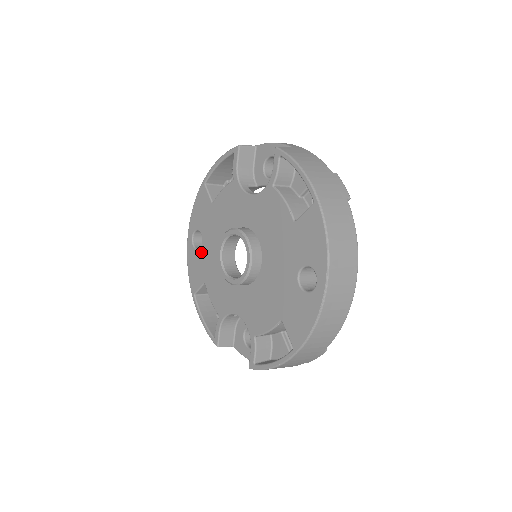
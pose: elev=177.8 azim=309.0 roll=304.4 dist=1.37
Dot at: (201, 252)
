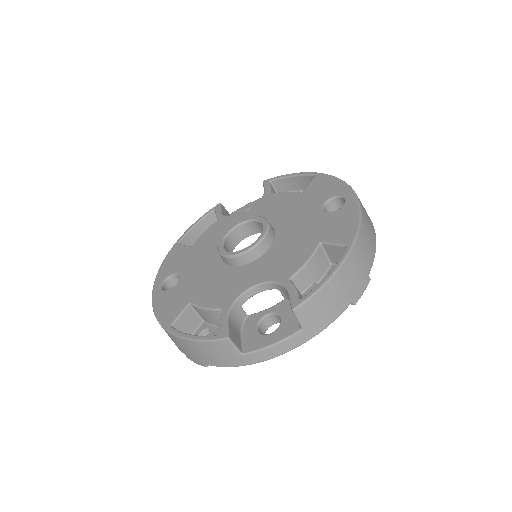
Dot at: (179, 285)
